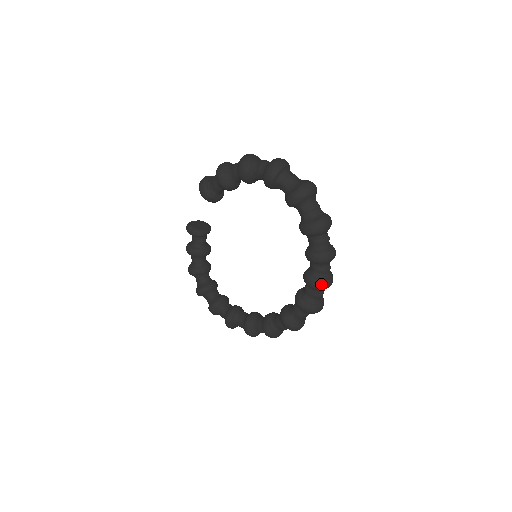
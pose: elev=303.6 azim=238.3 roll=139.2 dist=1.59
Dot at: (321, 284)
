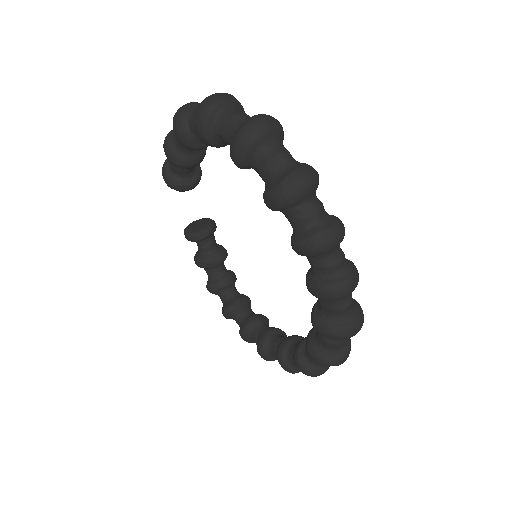
Dot at: (329, 291)
